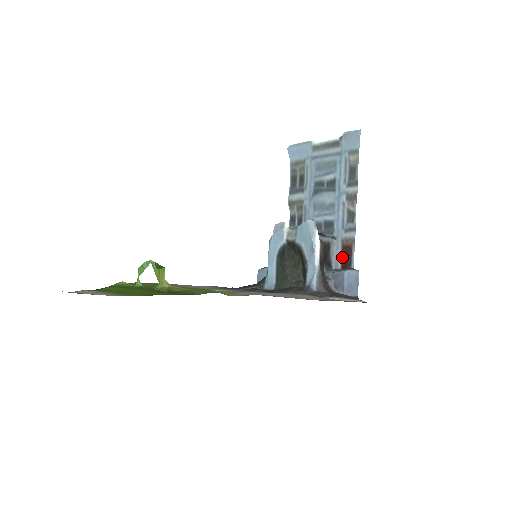
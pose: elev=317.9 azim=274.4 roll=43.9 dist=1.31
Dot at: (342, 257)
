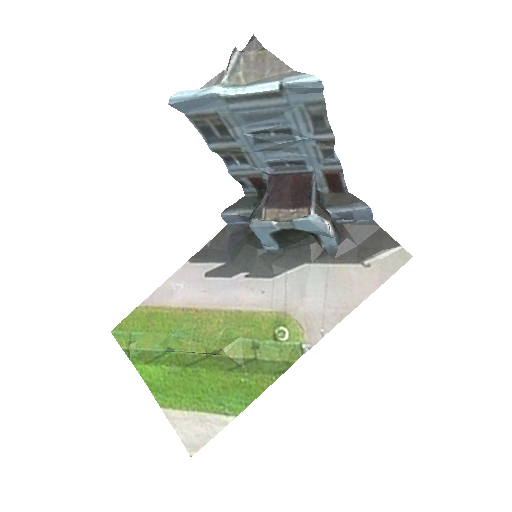
Dot at: (327, 181)
